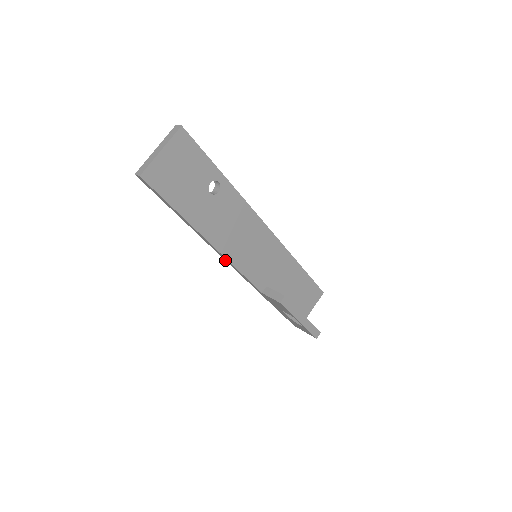
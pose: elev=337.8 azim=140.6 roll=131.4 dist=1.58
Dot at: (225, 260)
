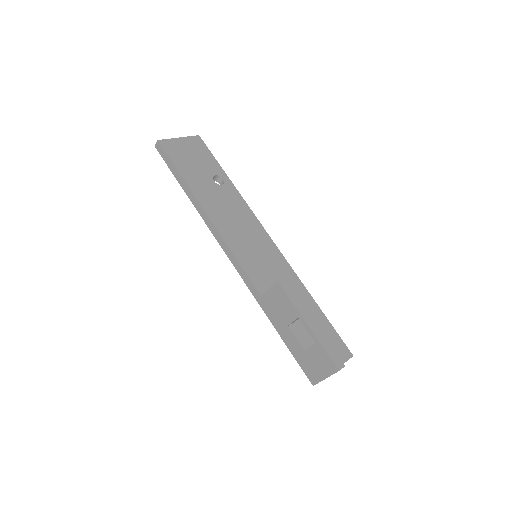
Dot at: (221, 247)
